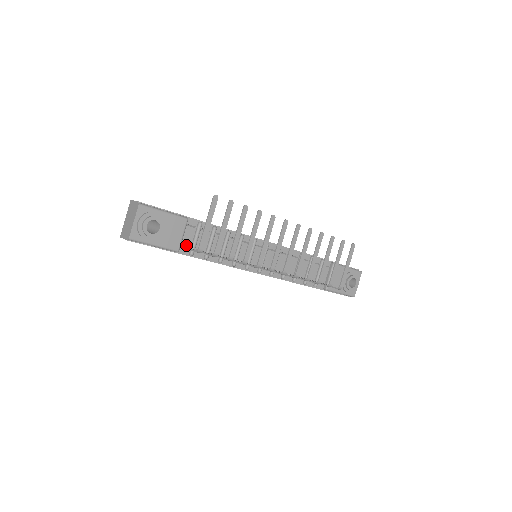
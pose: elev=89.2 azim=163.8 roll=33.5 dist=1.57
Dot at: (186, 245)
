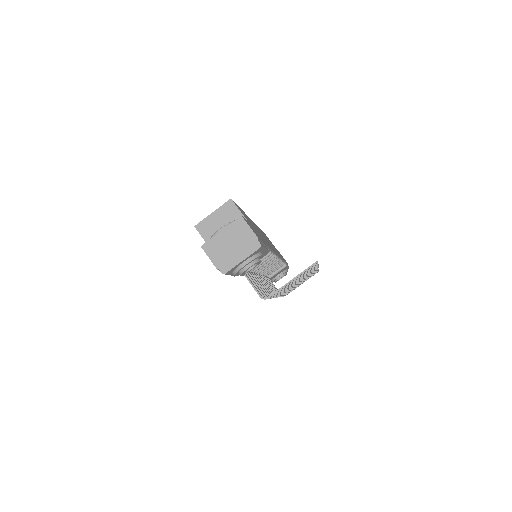
Dot at: occluded
